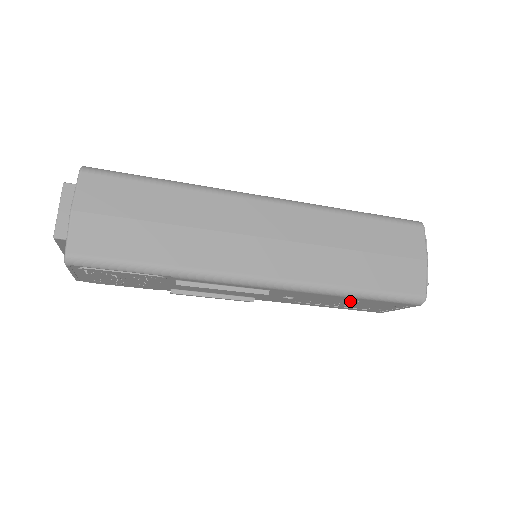
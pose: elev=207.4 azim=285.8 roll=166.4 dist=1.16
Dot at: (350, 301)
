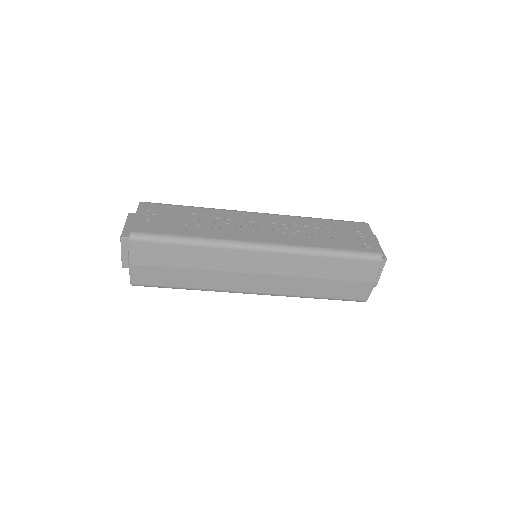
Dot at: occluded
